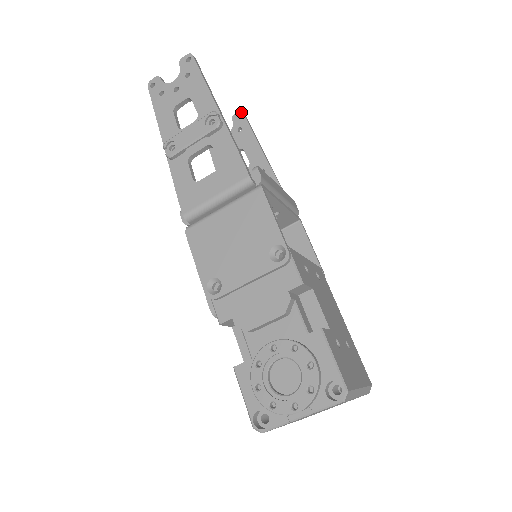
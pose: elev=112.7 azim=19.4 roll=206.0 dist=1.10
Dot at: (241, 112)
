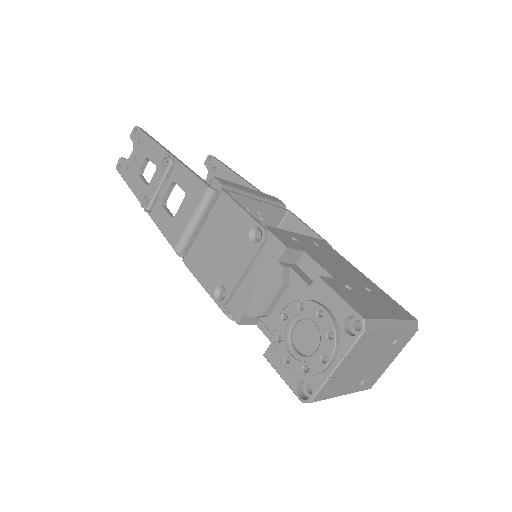
Dot at: (209, 156)
